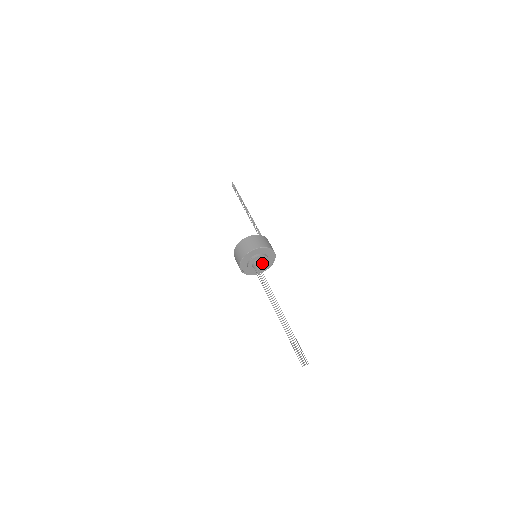
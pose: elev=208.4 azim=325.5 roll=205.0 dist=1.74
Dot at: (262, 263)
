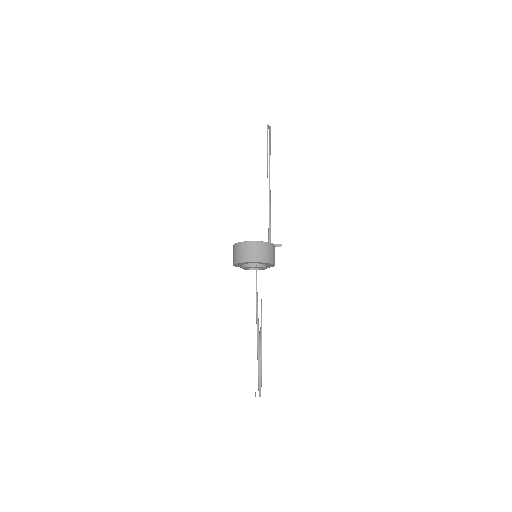
Dot at: occluded
